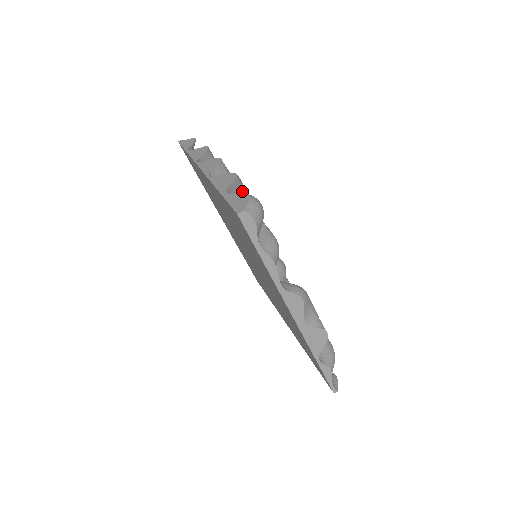
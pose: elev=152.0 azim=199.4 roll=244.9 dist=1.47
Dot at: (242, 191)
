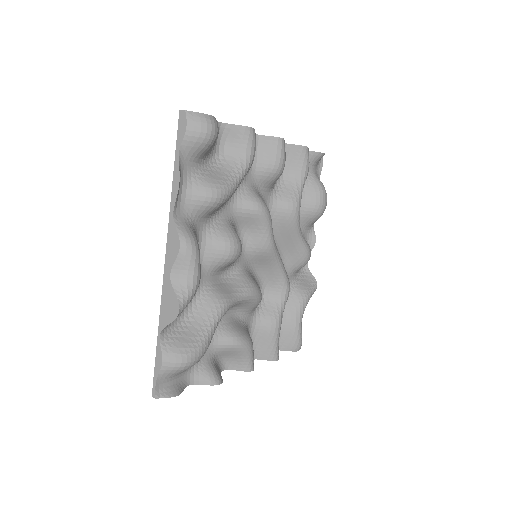
Dot at: (245, 145)
